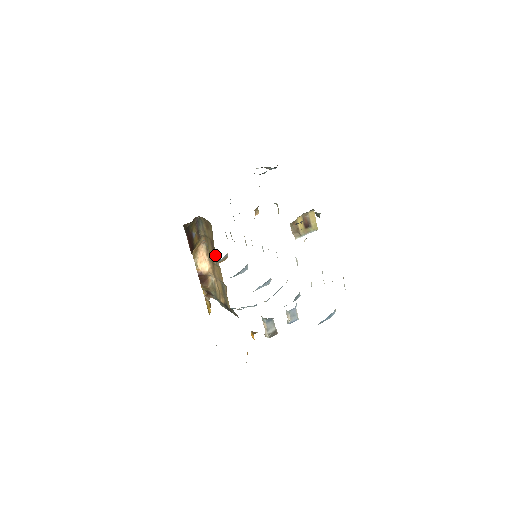
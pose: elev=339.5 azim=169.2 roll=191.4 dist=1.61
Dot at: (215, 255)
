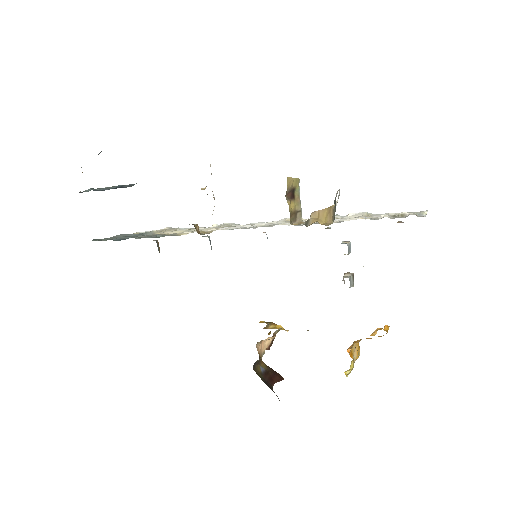
Dot at: occluded
